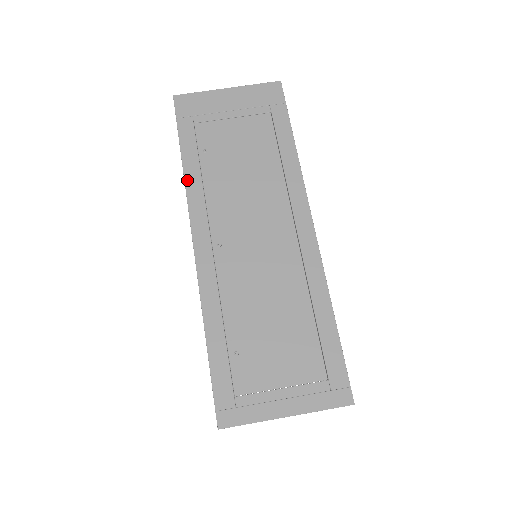
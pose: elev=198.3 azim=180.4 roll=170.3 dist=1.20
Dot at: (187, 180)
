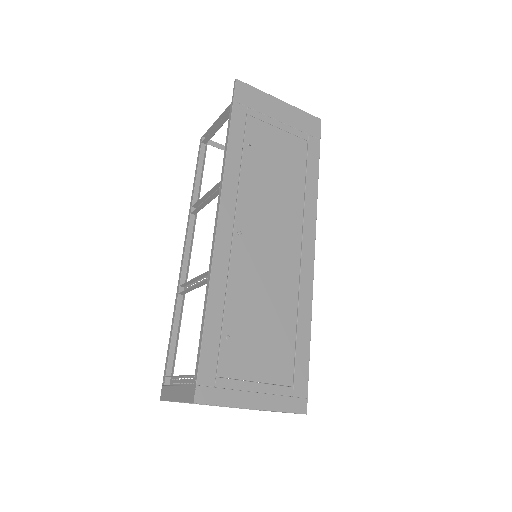
Dot at: (228, 161)
